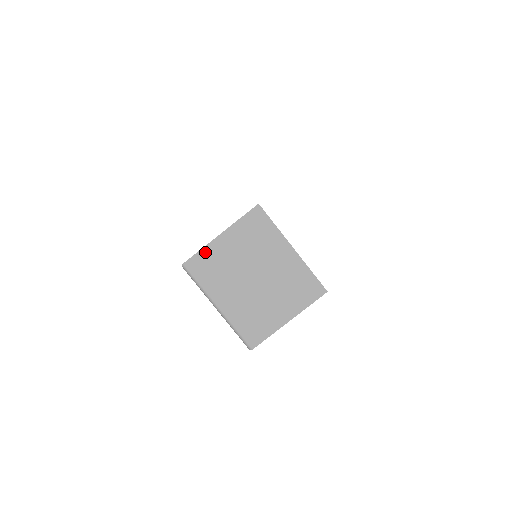
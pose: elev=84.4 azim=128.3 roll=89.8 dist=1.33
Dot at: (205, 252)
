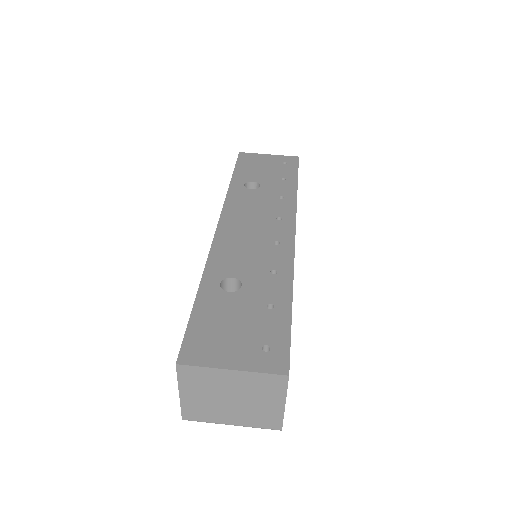
Dot at: (185, 407)
